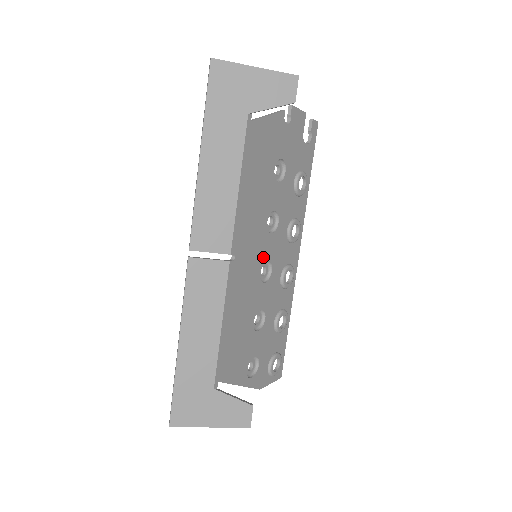
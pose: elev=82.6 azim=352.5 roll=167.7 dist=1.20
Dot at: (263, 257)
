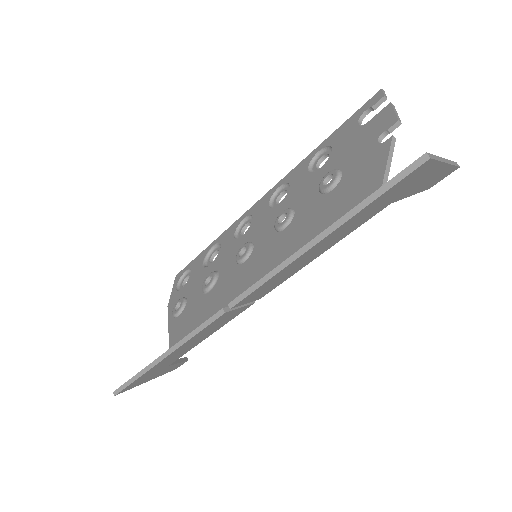
Dot at: occluded
